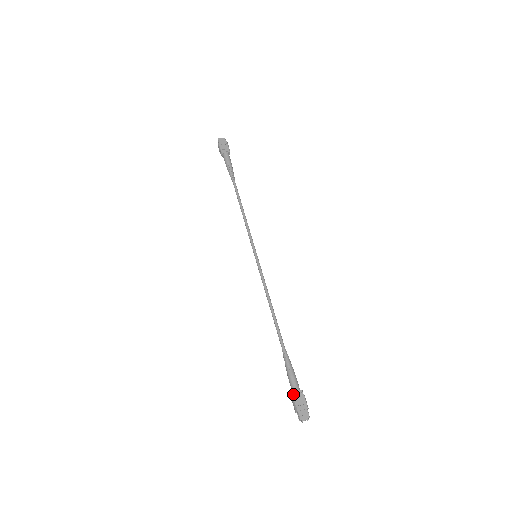
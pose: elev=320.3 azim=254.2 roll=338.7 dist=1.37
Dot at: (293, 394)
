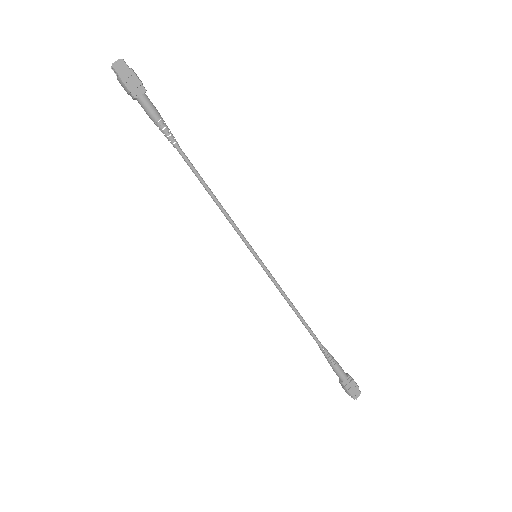
Dot at: (344, 384)
